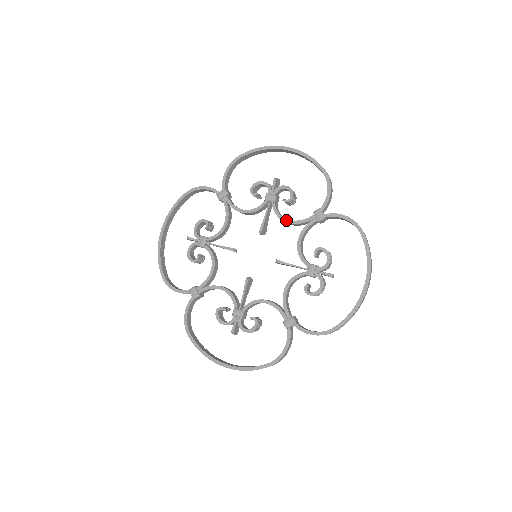
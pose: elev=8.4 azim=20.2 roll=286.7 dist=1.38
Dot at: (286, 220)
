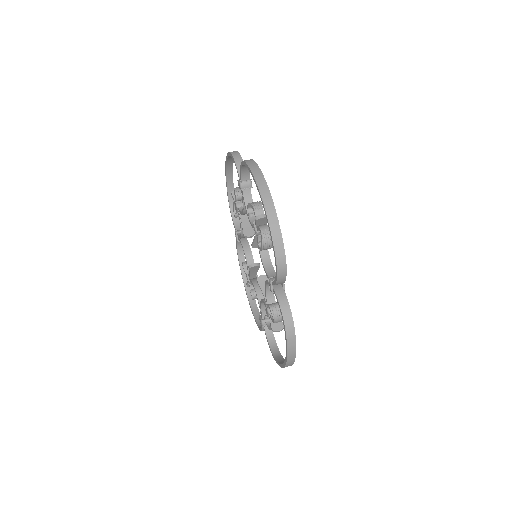
Dot at: (261, 259)
